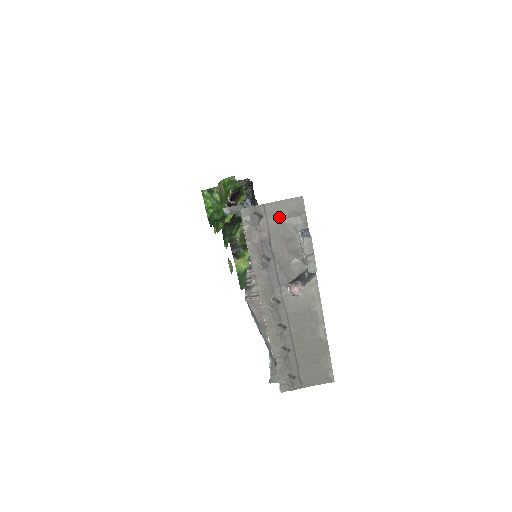
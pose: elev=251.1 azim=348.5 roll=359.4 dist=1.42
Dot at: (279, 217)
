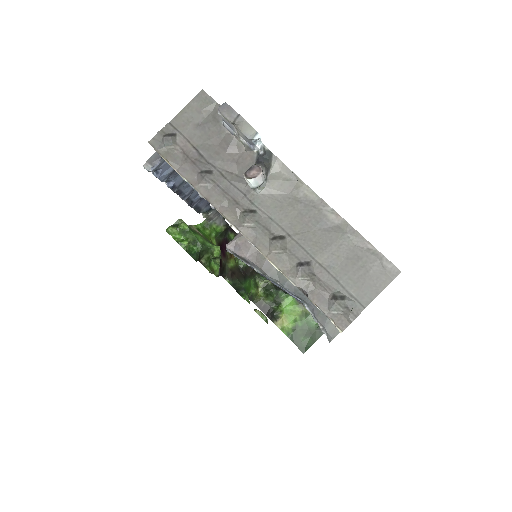
Dot at: (193, 124)
